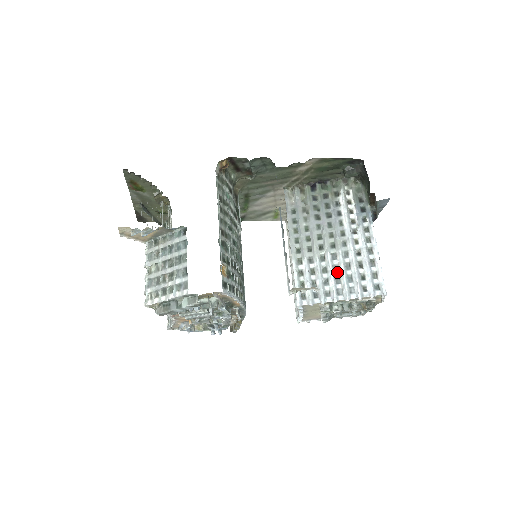
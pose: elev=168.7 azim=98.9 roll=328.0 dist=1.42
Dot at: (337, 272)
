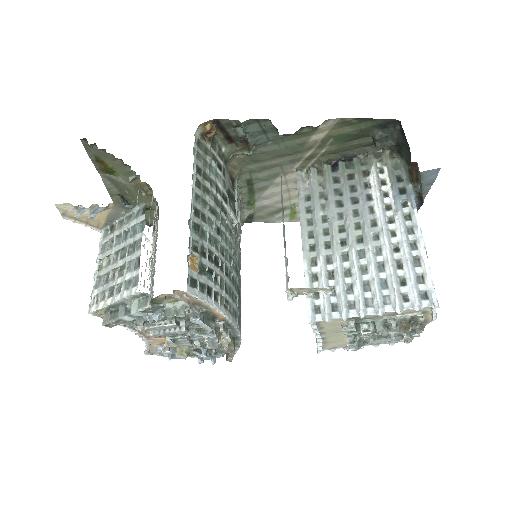
Dot at: (365, 275)
